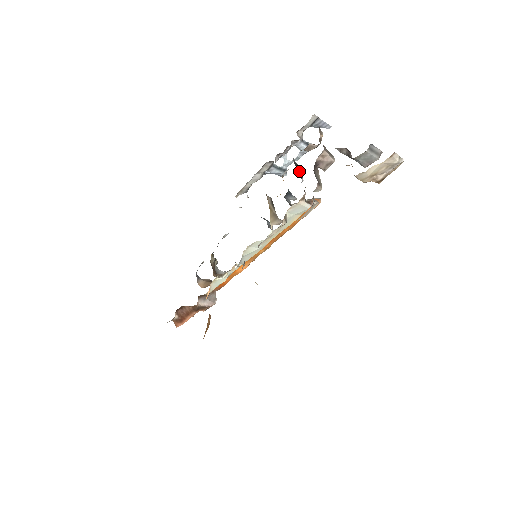
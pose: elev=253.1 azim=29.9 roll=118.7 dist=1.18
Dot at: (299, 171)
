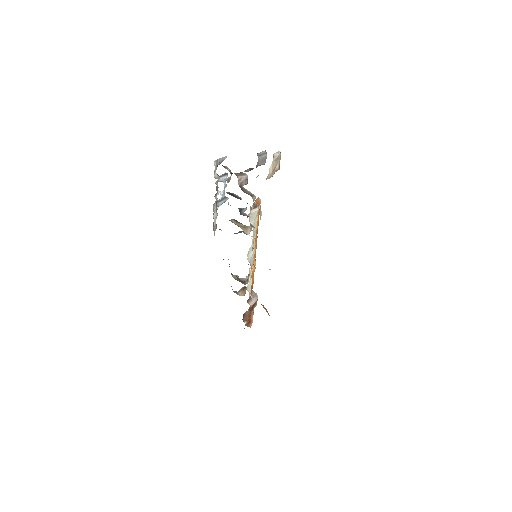
Dot at: (235, 196)
